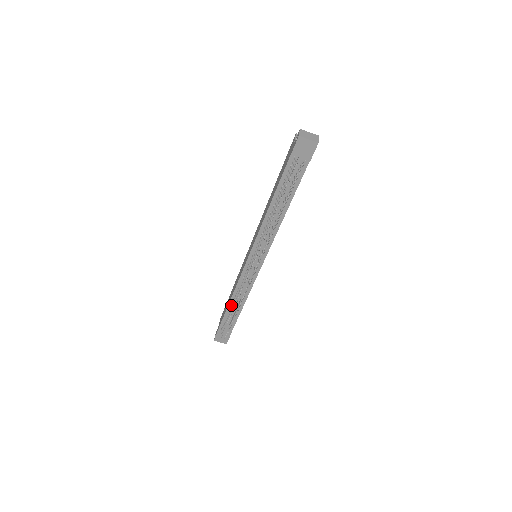
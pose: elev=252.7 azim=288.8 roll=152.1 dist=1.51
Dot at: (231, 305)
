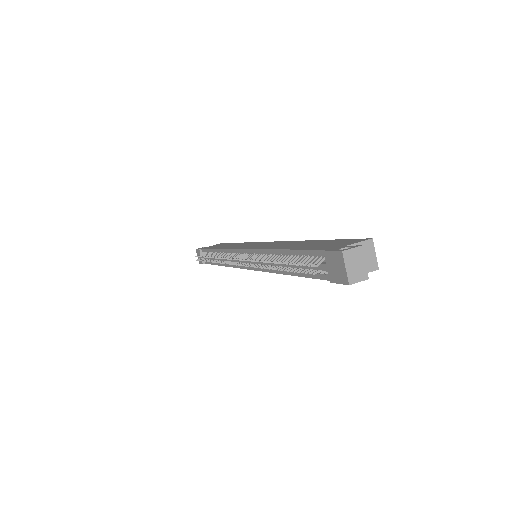
Dot at: (216, 252)
